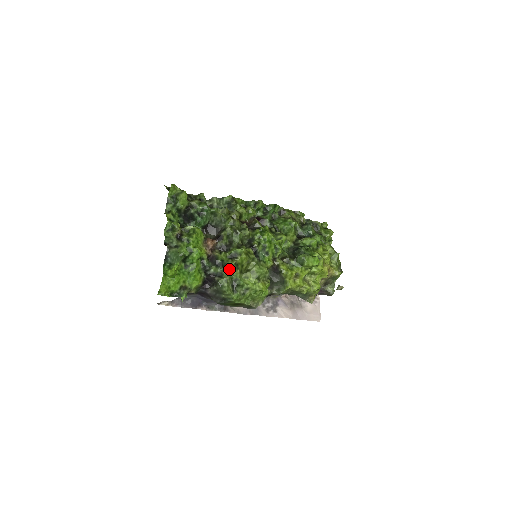
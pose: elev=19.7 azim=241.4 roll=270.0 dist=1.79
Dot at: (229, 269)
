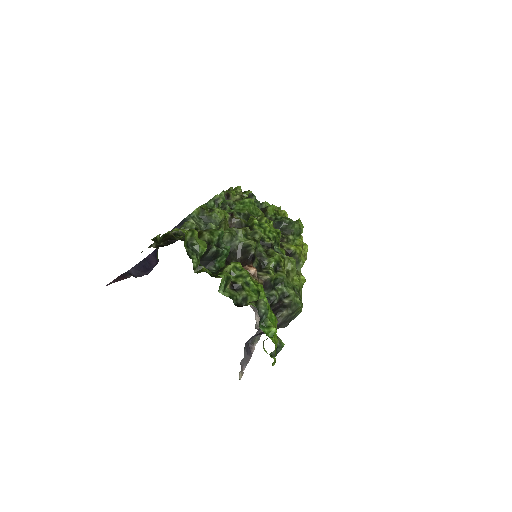
Dot at: (285, 283)
